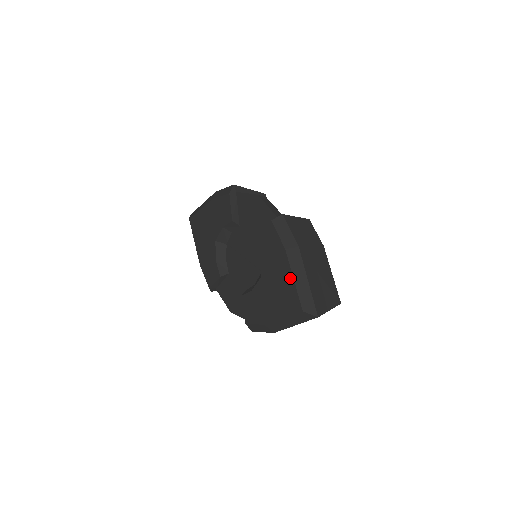
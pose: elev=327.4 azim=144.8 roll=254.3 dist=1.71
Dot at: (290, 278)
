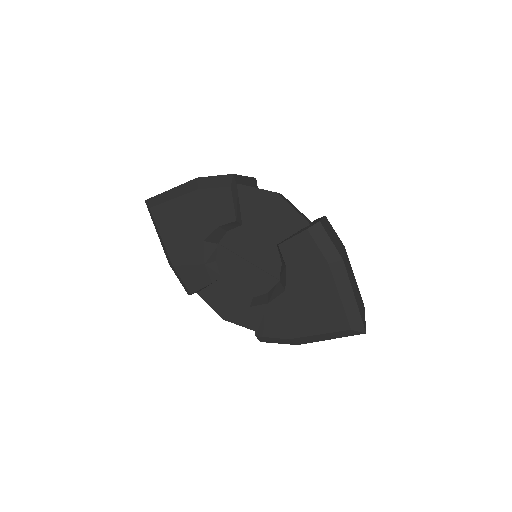
Dot at: (334, 295)
